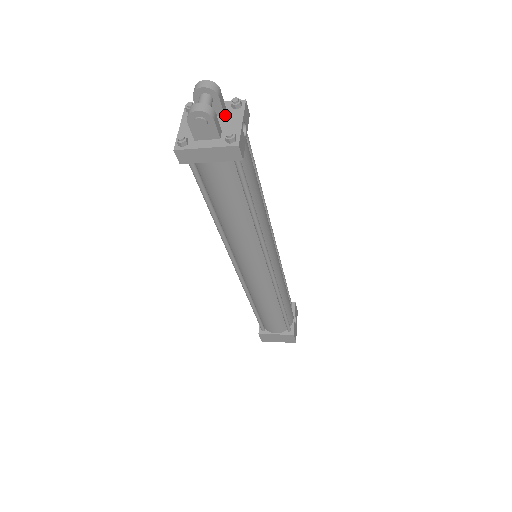
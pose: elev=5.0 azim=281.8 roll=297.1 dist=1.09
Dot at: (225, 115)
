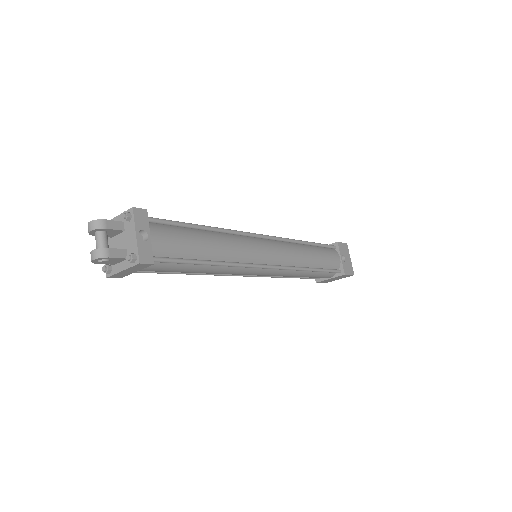
Dot at: (125, 230)
